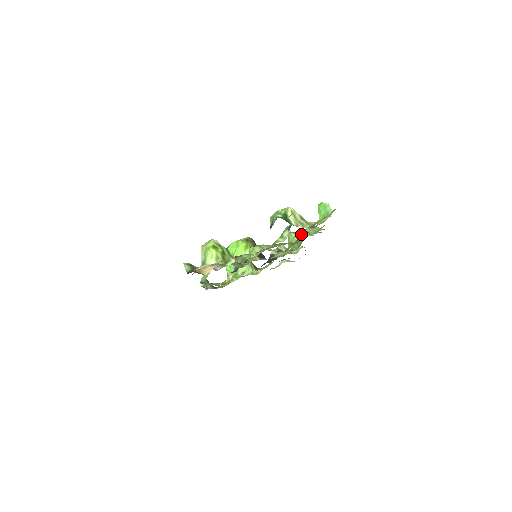
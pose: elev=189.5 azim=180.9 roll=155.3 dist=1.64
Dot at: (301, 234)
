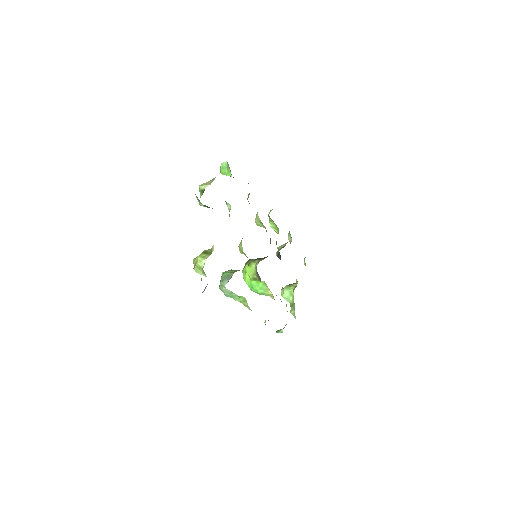
Dot at: occluded
